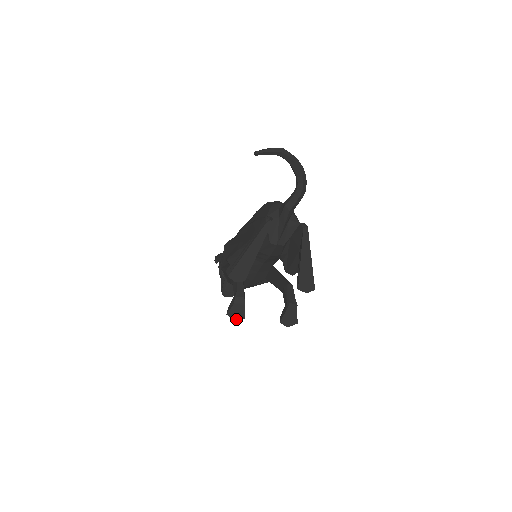
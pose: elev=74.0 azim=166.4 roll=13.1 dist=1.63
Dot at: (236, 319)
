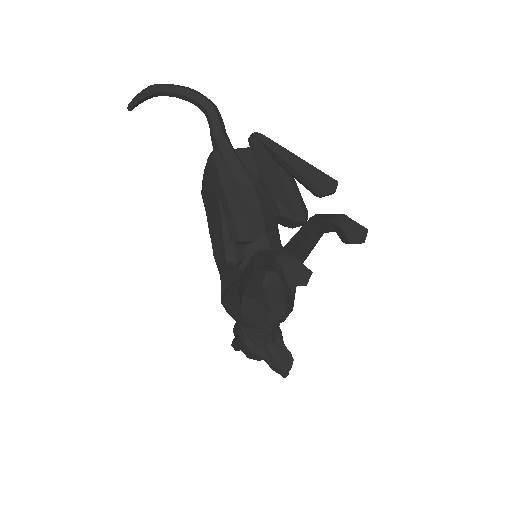
Dot at: (305, 283)
